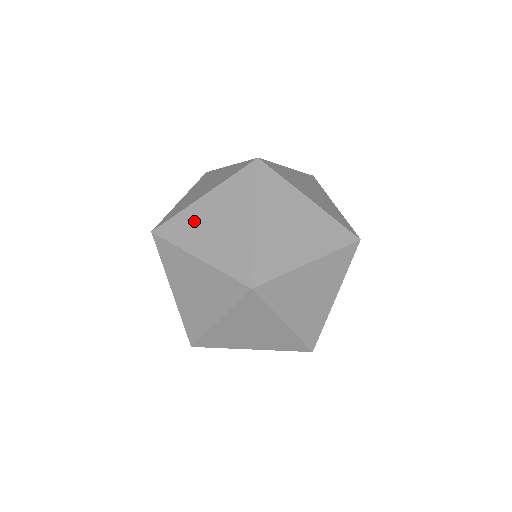
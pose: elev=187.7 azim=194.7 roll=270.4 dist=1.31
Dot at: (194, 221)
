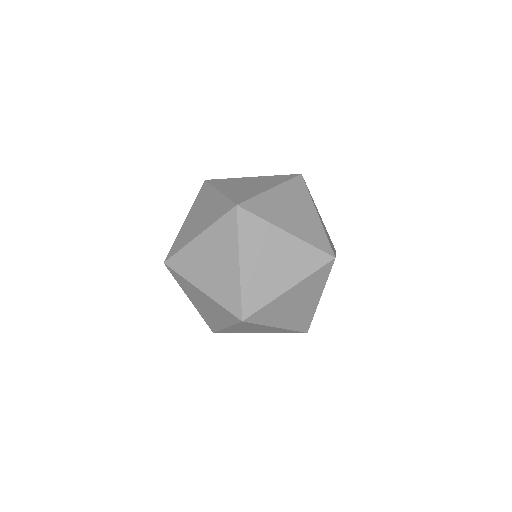
Dot at: (194, 258)
